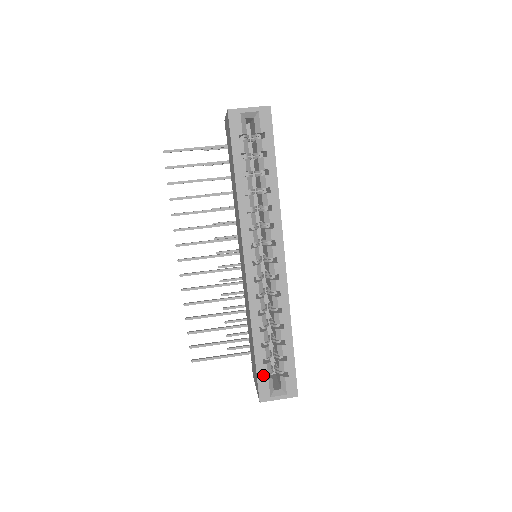
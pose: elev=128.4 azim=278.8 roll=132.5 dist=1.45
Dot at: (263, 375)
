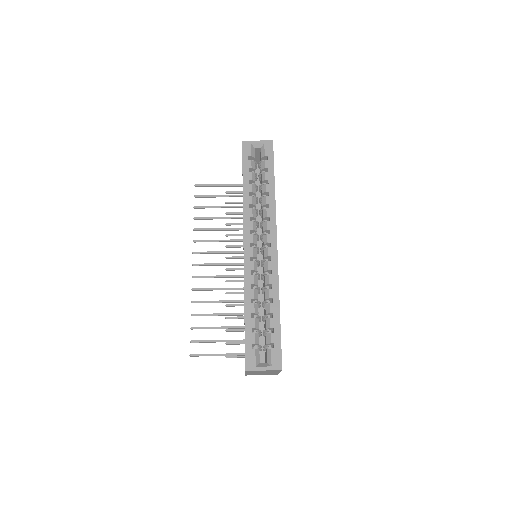
Dot at: (251, 344)
